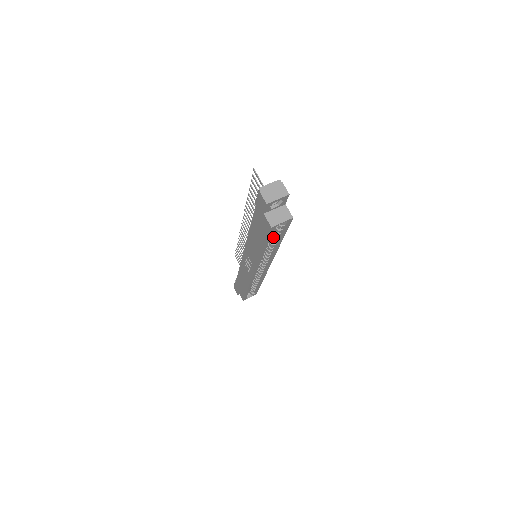
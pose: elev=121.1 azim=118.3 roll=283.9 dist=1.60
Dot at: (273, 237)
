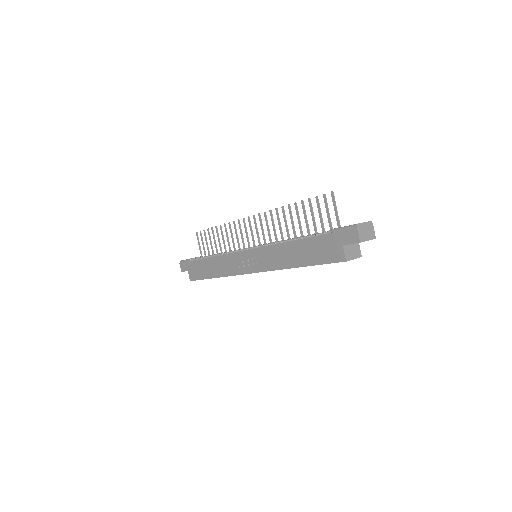
Dot at: occluded
